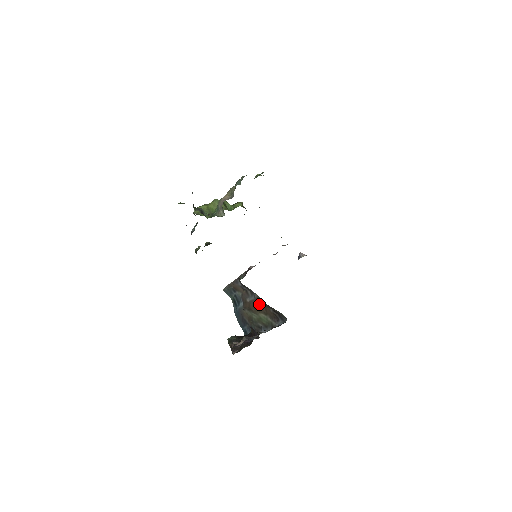
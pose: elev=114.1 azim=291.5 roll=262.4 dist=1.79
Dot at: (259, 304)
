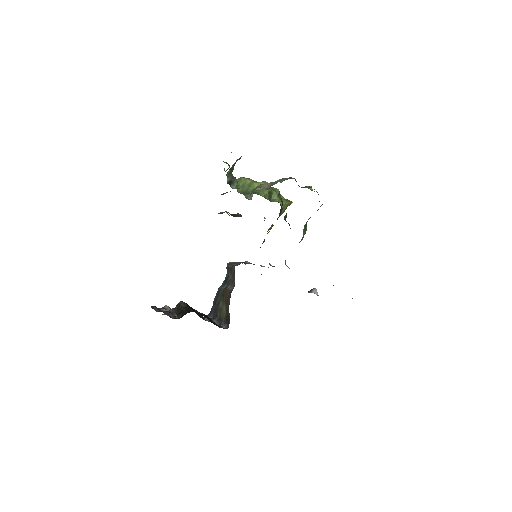
Dot at: (229, 297)
